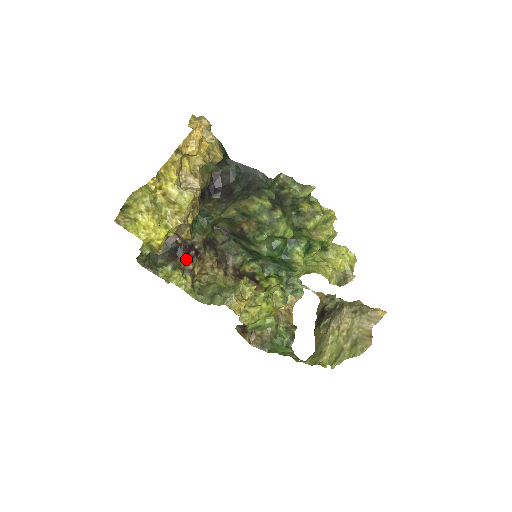
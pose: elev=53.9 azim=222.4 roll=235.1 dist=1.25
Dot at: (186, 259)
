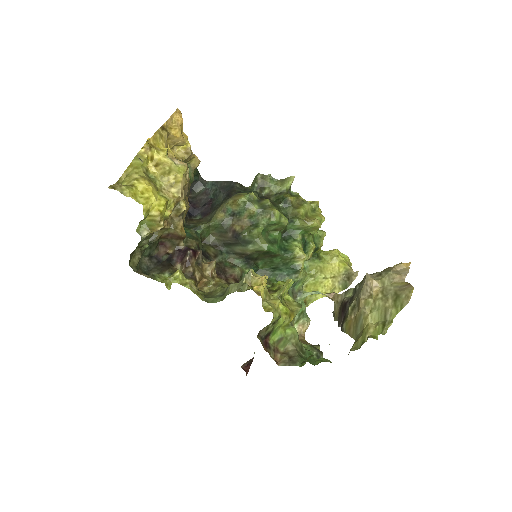
Dot at: (184, 263)
